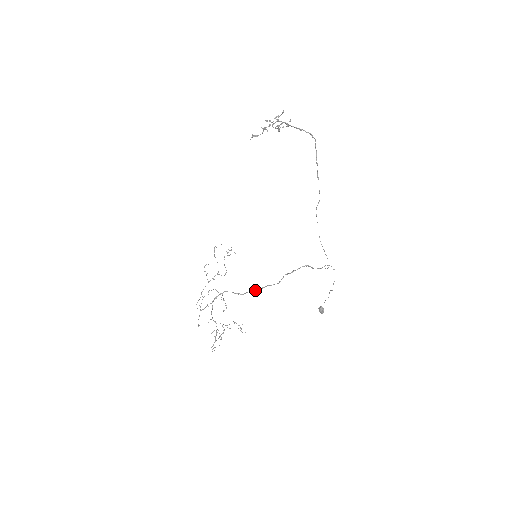
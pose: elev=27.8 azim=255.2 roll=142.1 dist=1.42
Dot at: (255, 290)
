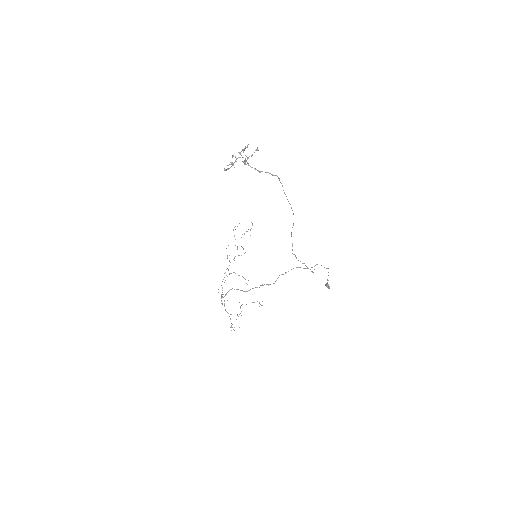
Dot at: (257, 287)
